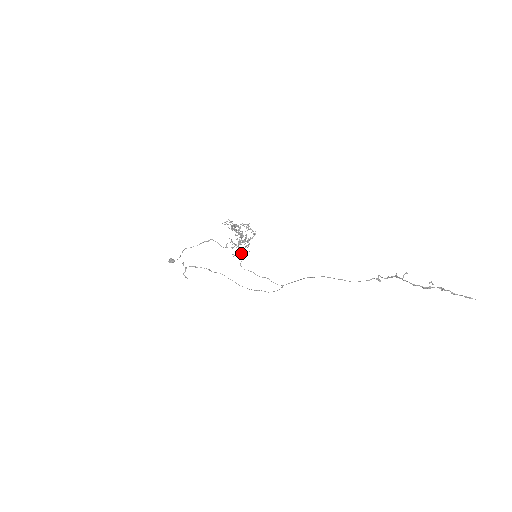
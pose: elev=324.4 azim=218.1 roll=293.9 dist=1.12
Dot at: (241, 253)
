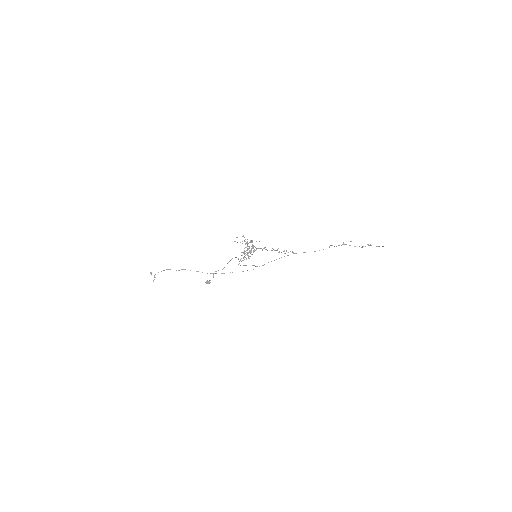
Dot at: (249, 258)
